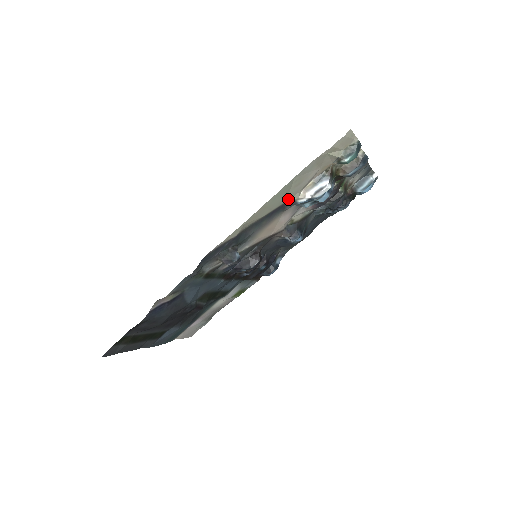
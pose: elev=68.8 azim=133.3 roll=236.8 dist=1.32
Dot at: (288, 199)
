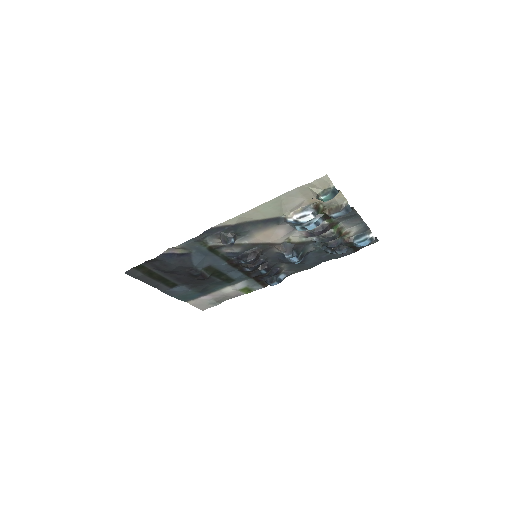
Dot at: (280, 215)
